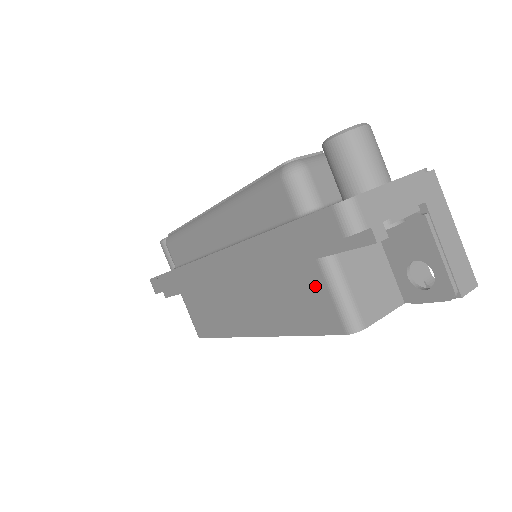
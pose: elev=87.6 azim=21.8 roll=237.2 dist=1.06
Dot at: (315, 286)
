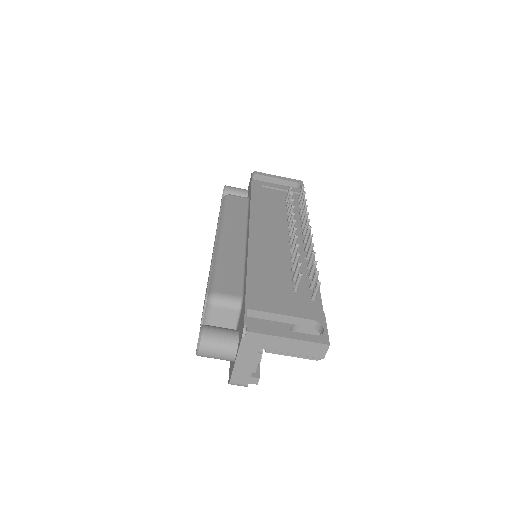
Dot at: occluded
